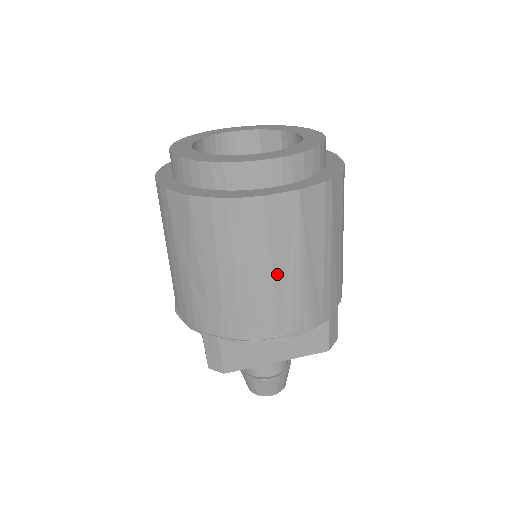
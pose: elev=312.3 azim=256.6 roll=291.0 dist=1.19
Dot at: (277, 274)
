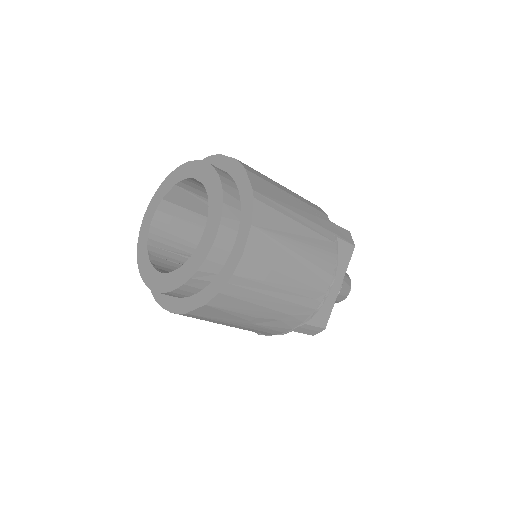
Dot at: (293, 268)
